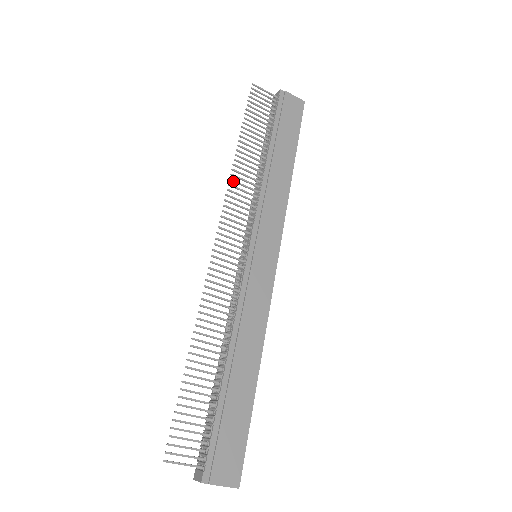
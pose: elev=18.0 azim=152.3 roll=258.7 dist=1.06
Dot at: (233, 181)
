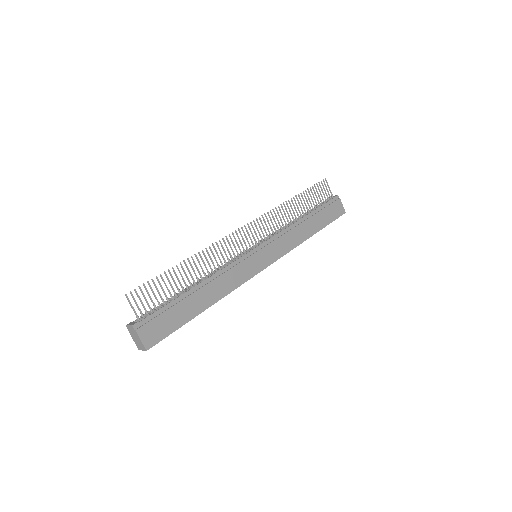
Dot at: (277, 210)
